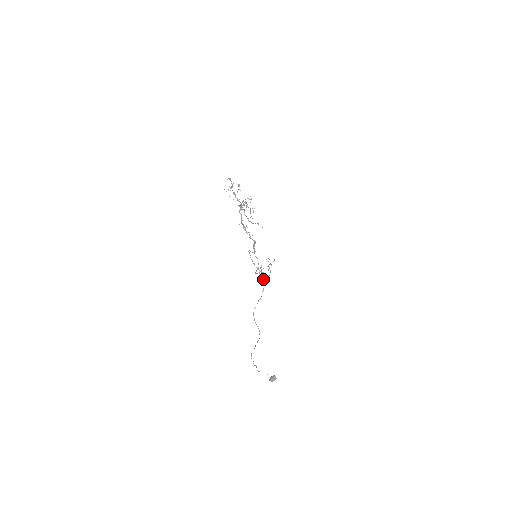
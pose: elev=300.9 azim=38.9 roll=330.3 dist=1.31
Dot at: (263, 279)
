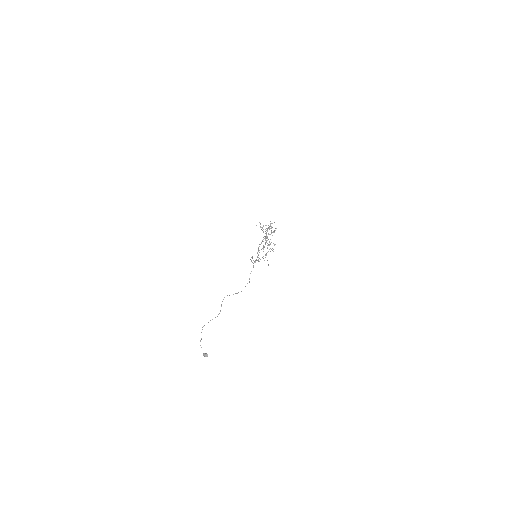
Dot at: occluded
